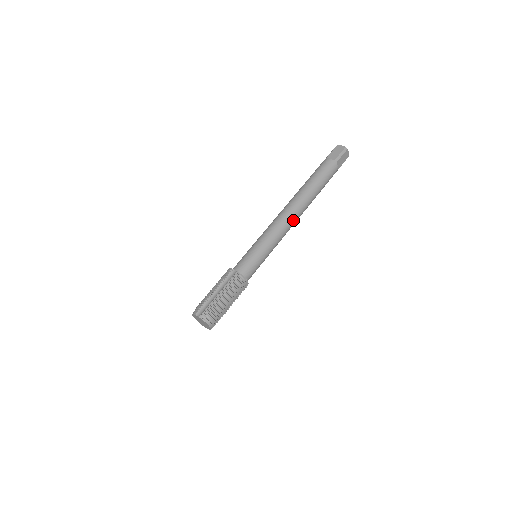
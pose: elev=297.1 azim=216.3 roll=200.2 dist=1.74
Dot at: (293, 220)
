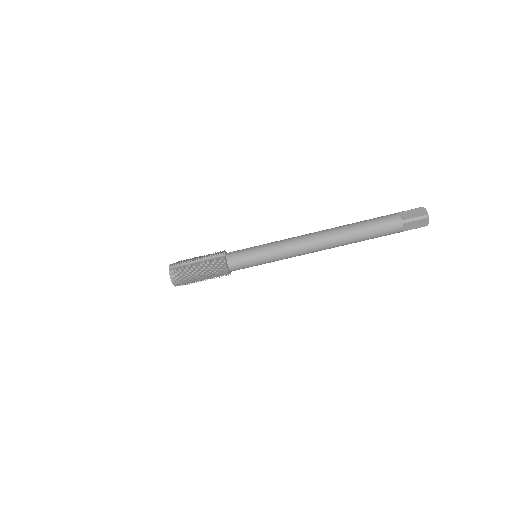
Dot at: (312, 248)
